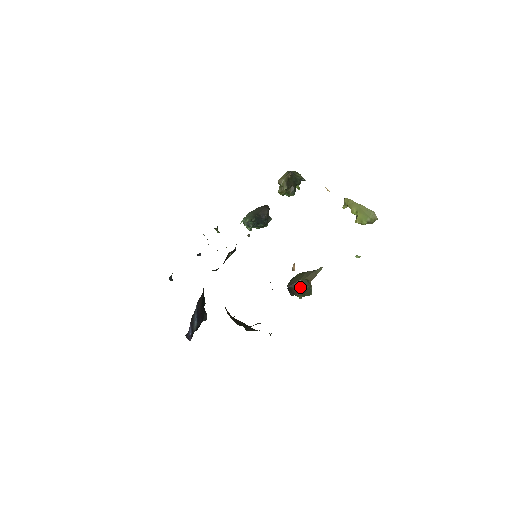
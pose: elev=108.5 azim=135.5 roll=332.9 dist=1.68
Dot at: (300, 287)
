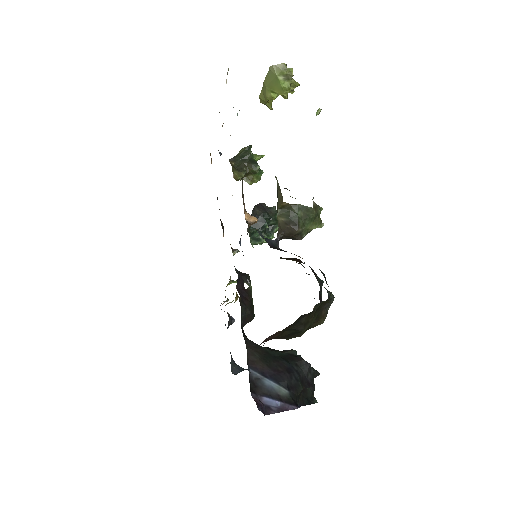
Dot at: (286, 222)
